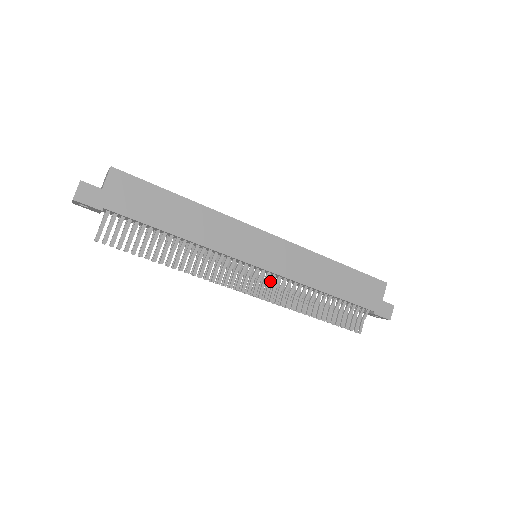
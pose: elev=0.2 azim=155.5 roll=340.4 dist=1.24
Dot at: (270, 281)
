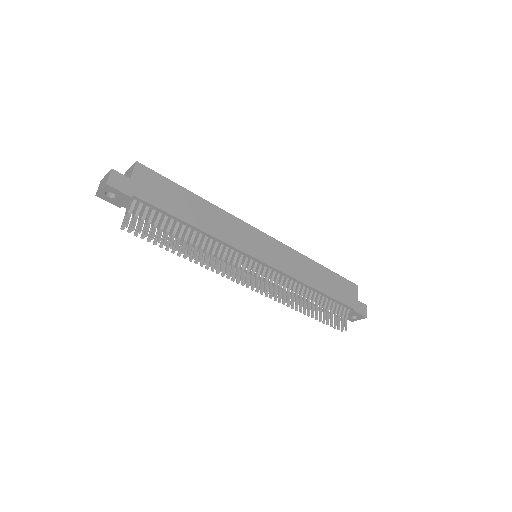
Dot at: (271, 278)
